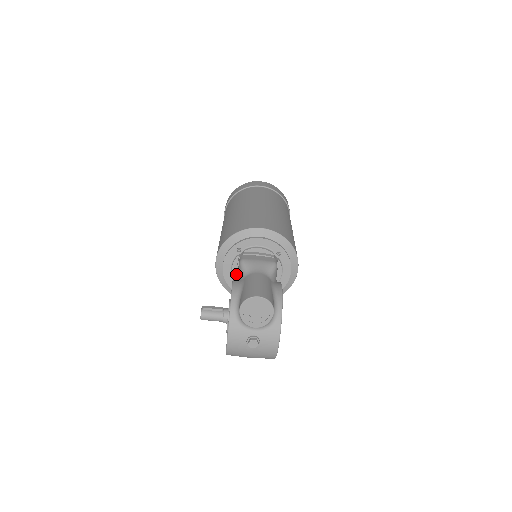
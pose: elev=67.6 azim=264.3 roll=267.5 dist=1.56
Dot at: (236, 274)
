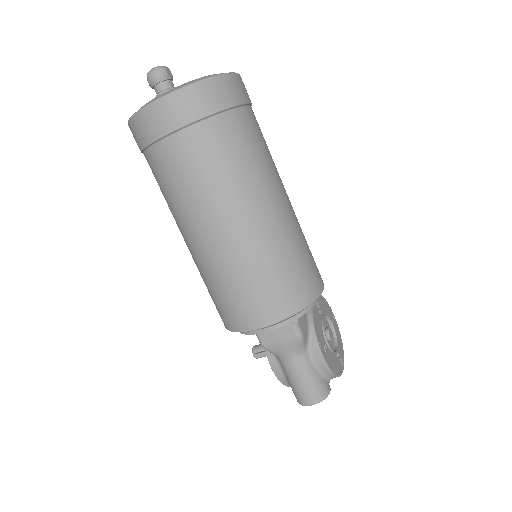
Dot at: occluded
